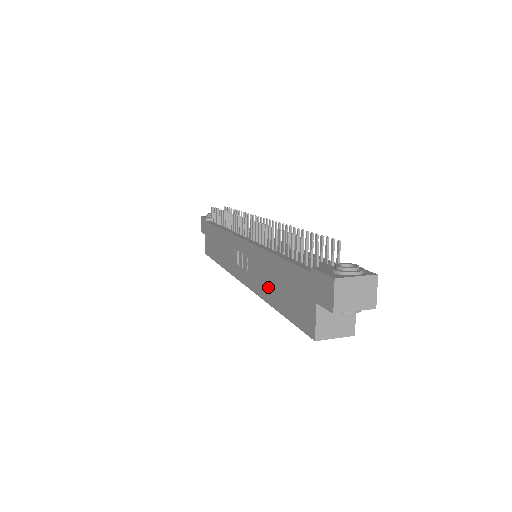
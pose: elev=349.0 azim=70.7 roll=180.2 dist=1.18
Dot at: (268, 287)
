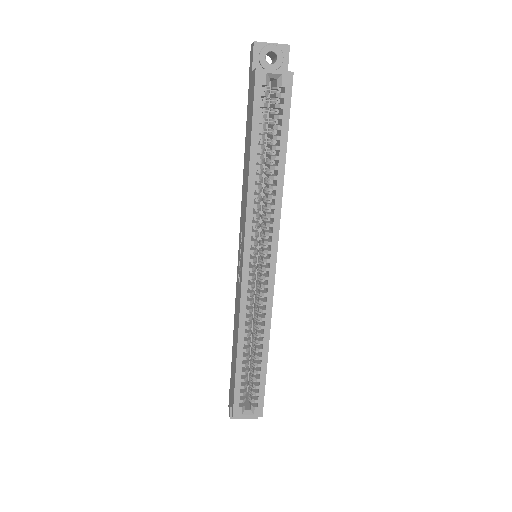
Dot at: (246, 178)
